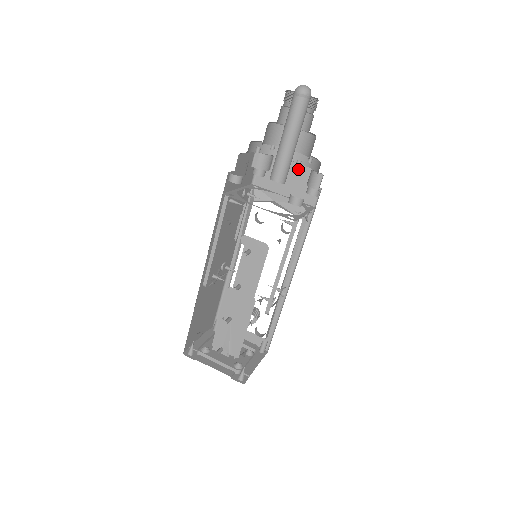
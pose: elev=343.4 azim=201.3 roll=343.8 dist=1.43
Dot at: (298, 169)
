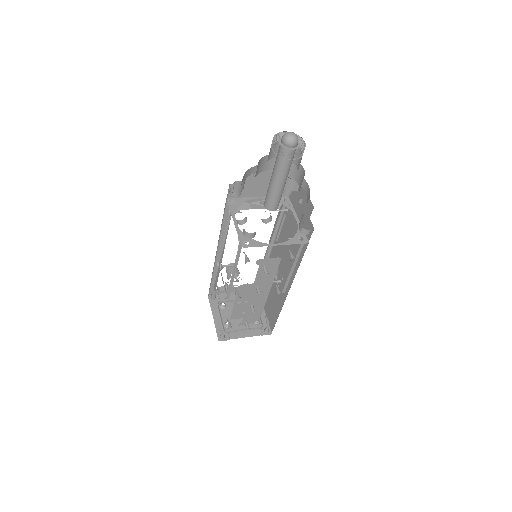
Dot at: (269, 175)
